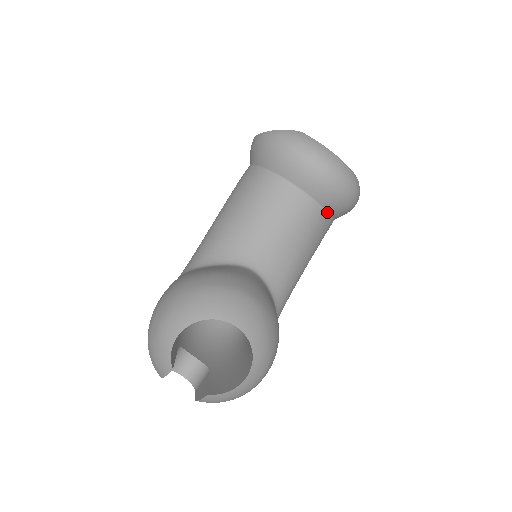
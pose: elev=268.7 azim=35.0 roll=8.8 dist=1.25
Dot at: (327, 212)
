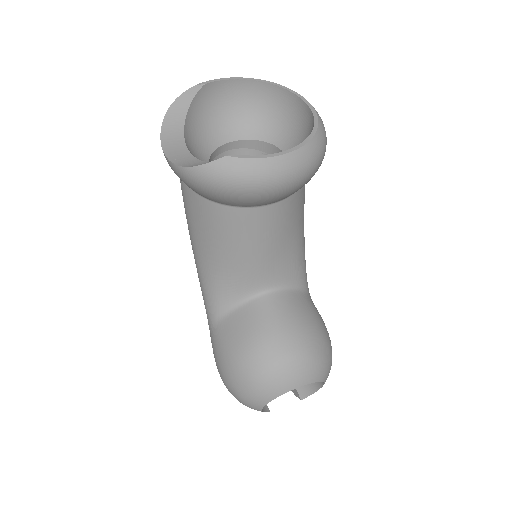
Dot at: occluded
